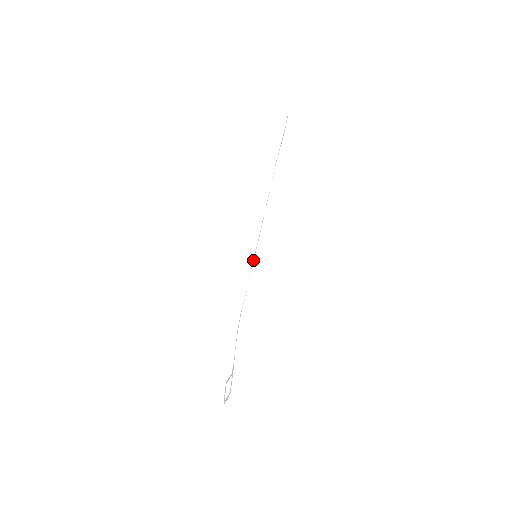
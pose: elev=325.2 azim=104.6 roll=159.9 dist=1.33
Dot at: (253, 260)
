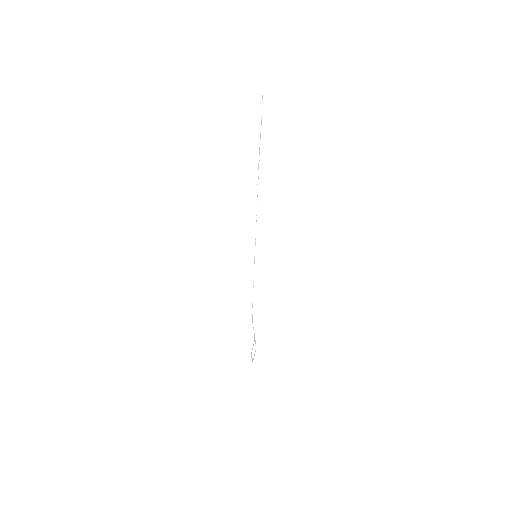
Dot at: occluded
